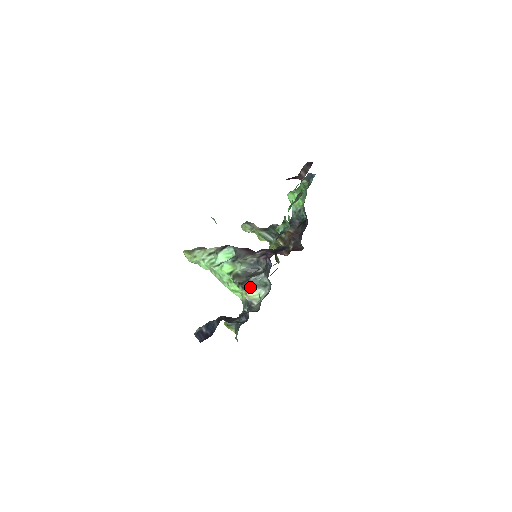
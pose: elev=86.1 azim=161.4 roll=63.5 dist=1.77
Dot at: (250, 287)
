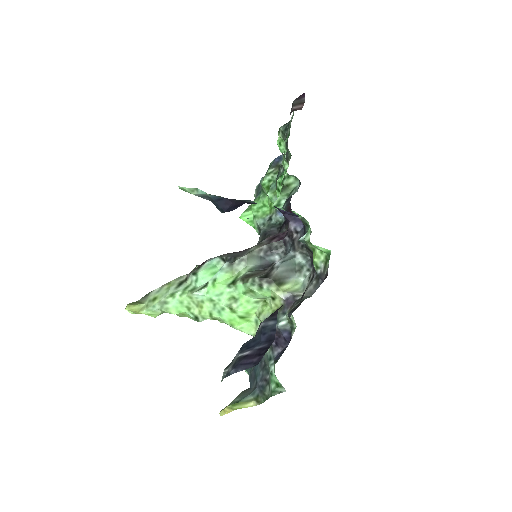
Dot at: (279, 278)
